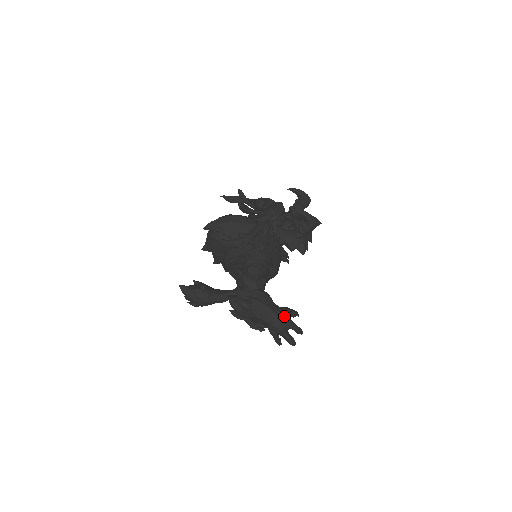
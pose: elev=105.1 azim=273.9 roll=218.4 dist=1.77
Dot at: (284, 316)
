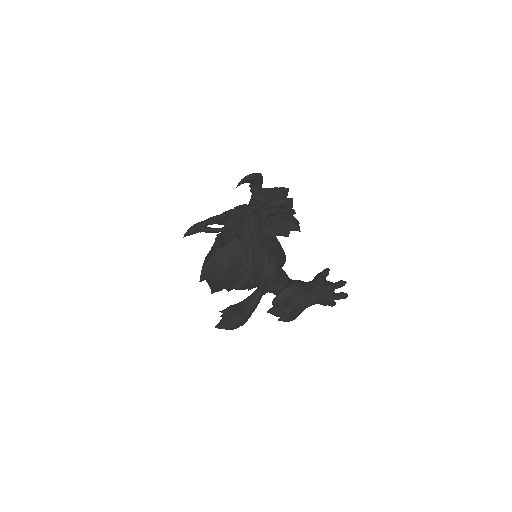
Dot at: (324, 286)
